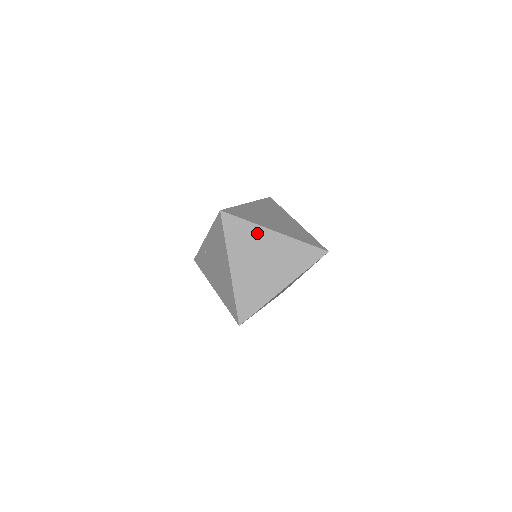
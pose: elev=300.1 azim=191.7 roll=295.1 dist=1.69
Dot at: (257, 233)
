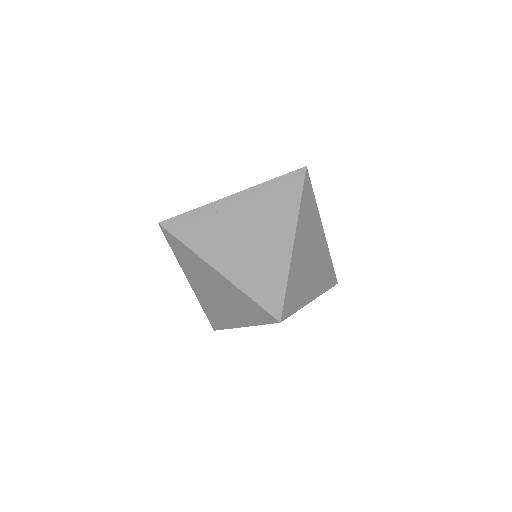
Dot at: (316, 219)
